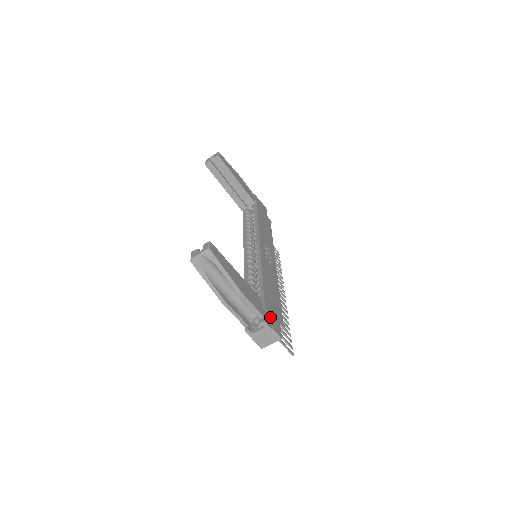
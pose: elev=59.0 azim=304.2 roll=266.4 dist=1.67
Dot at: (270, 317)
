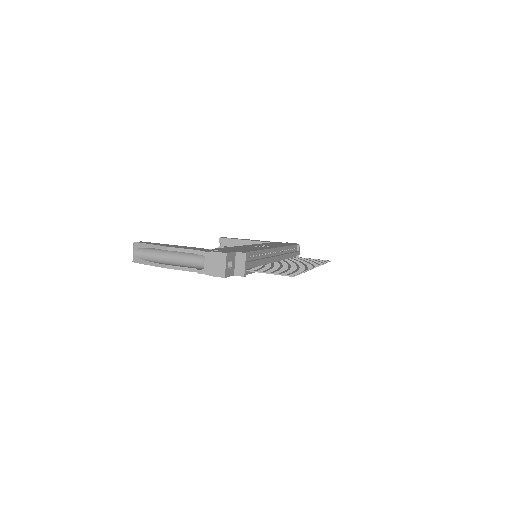
Dot at: occluded
